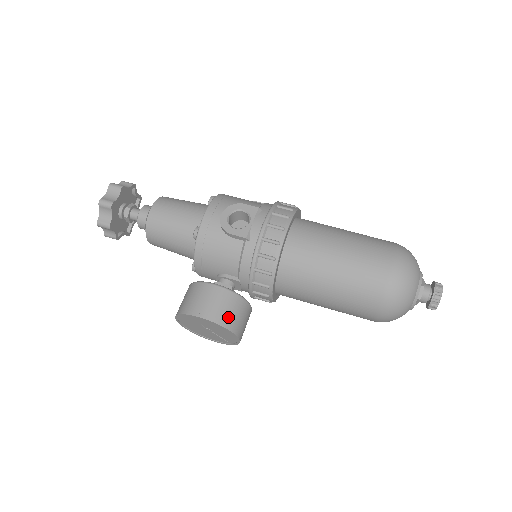
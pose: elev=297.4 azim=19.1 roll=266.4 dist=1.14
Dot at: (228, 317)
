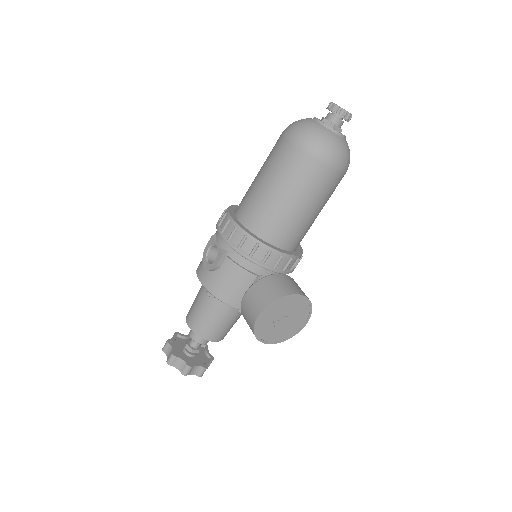
Dot at: (270, 294)
